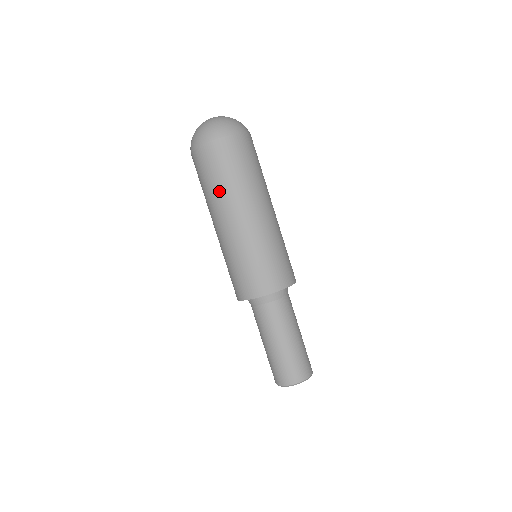
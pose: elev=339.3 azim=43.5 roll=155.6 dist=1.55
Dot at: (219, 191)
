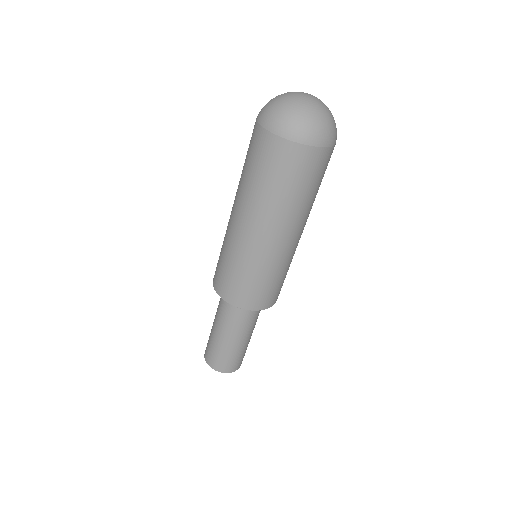
Dot at: (256, 192)
